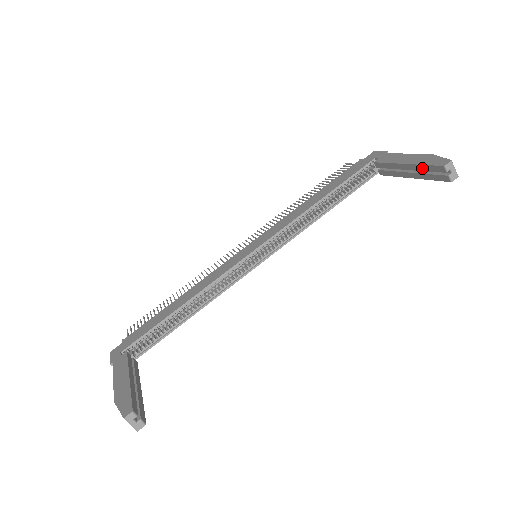
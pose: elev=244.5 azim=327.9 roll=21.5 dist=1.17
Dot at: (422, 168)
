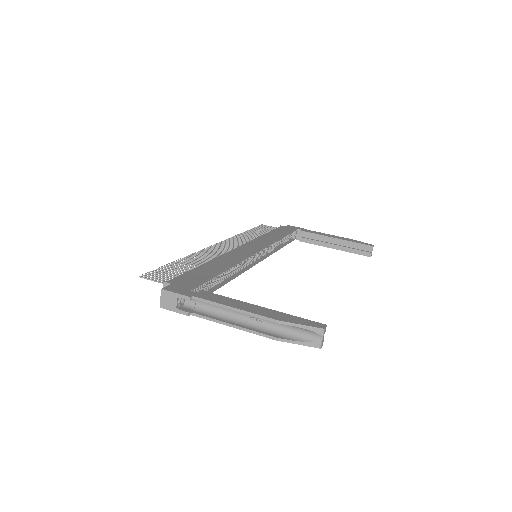
Dot at: (351, 244)
